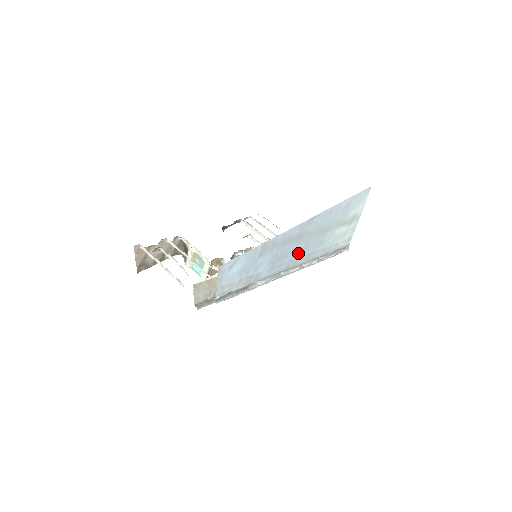
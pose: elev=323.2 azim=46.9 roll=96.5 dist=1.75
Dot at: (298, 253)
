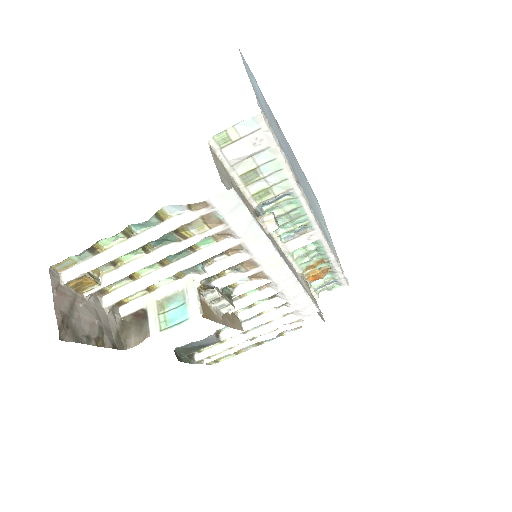
Dot at: occluded
